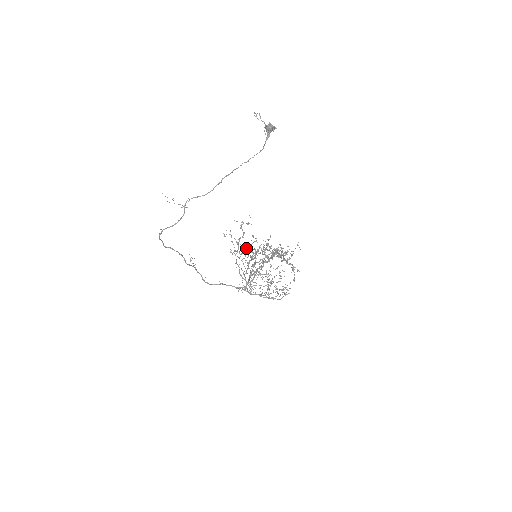
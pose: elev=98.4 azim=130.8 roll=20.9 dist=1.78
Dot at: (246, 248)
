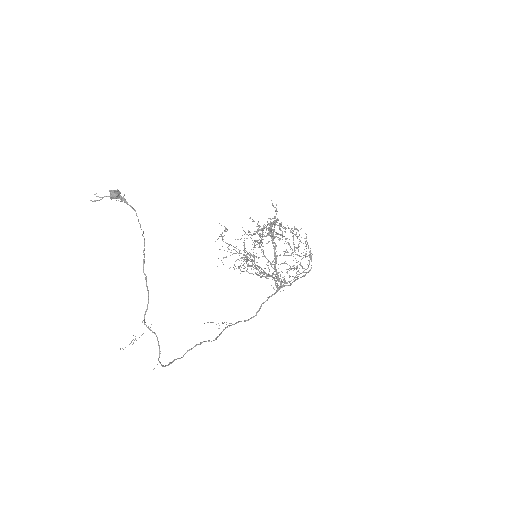
Dot at: (239, 268)
